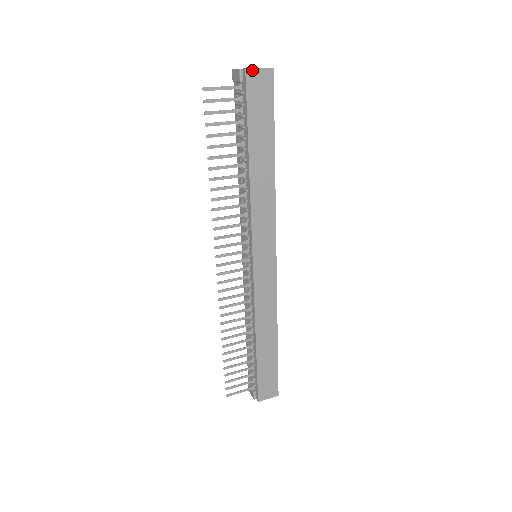
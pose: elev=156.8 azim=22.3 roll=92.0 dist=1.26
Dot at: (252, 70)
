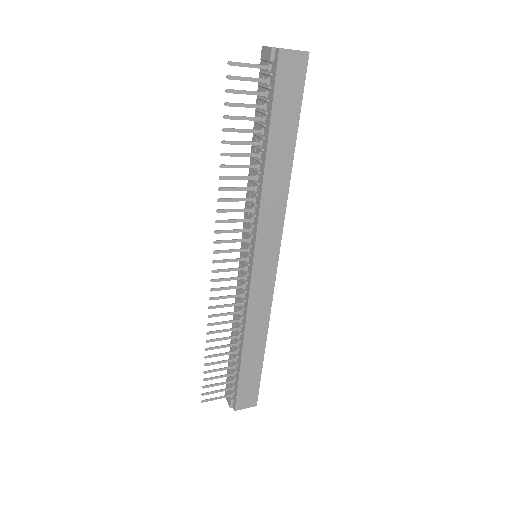
Dot at: (286, 50)
